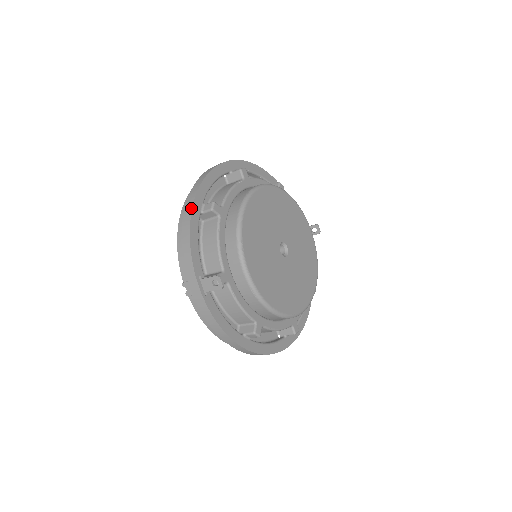
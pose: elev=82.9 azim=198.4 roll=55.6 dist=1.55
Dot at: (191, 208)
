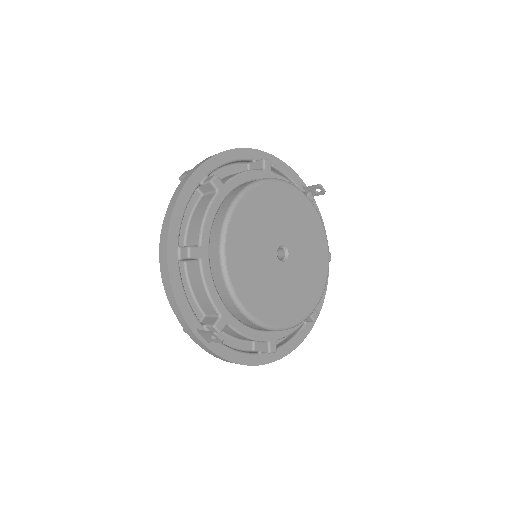
Dot at: (166, 262)
